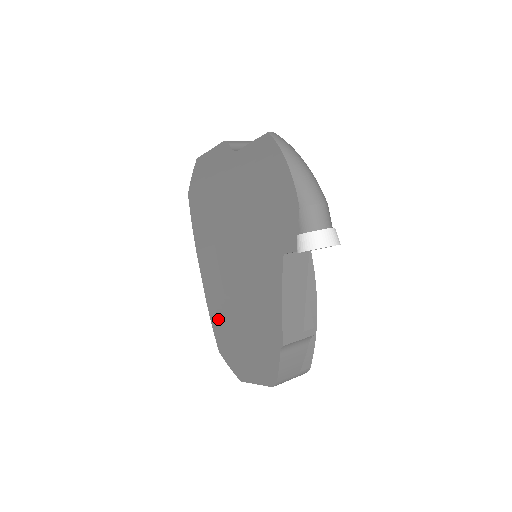
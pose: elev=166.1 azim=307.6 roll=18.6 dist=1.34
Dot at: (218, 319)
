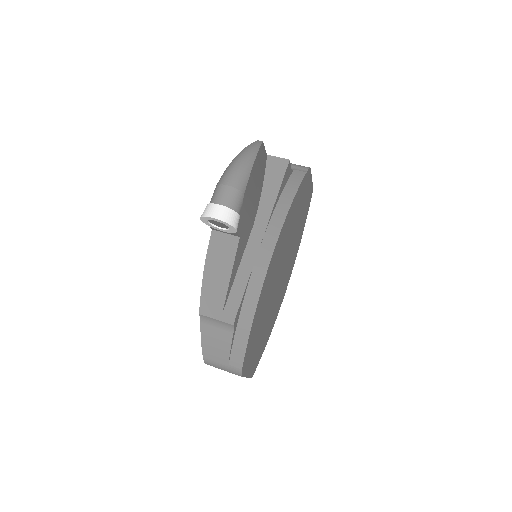
Dot at: occluded
